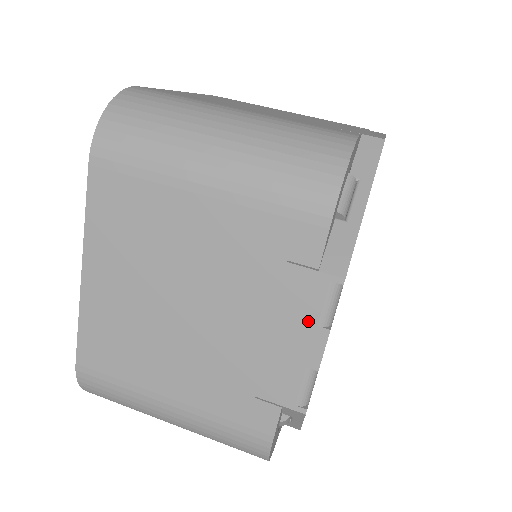
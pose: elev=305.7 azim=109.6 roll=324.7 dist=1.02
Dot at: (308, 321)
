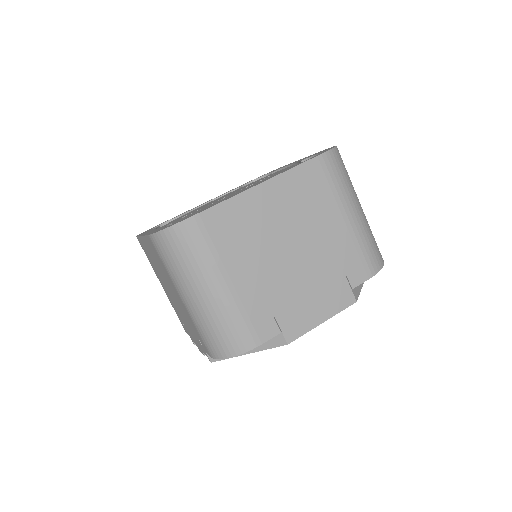
Dot at: (200, 347)
